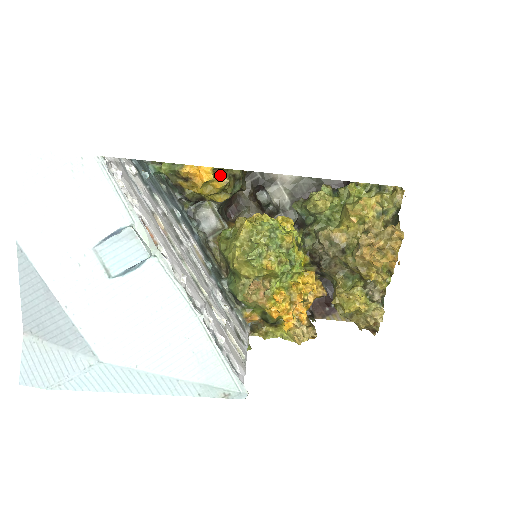
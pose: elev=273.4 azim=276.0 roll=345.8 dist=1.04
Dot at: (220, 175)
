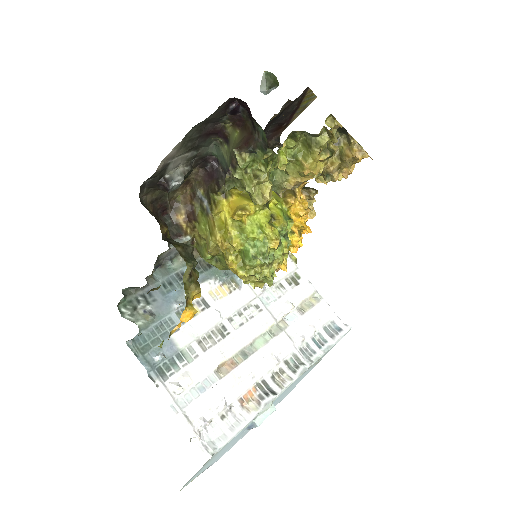
Dot at: (190, 297)
